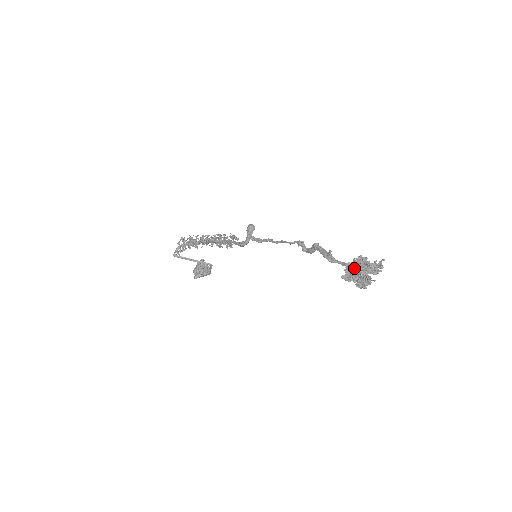
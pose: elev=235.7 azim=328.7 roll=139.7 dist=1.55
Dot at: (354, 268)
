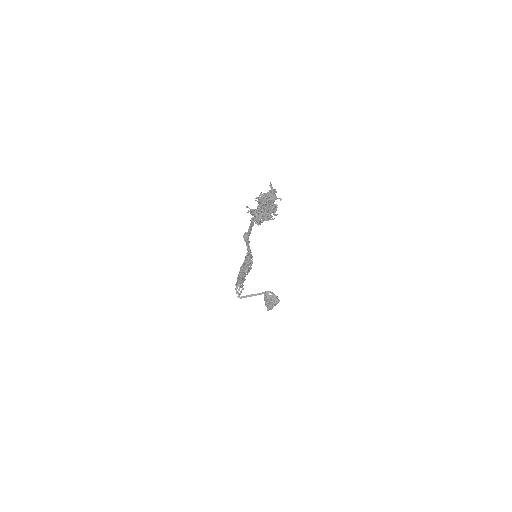
Dot at: (258, 207)
